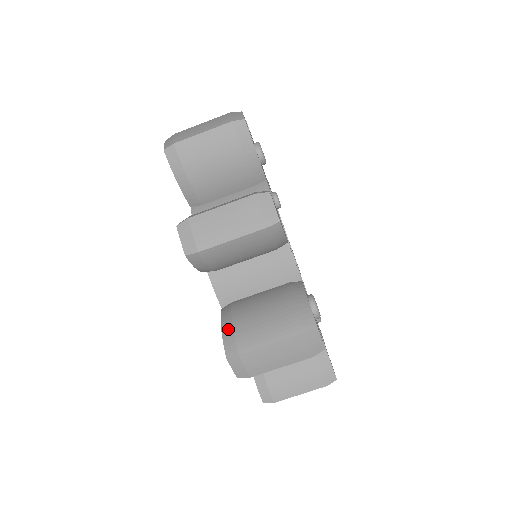
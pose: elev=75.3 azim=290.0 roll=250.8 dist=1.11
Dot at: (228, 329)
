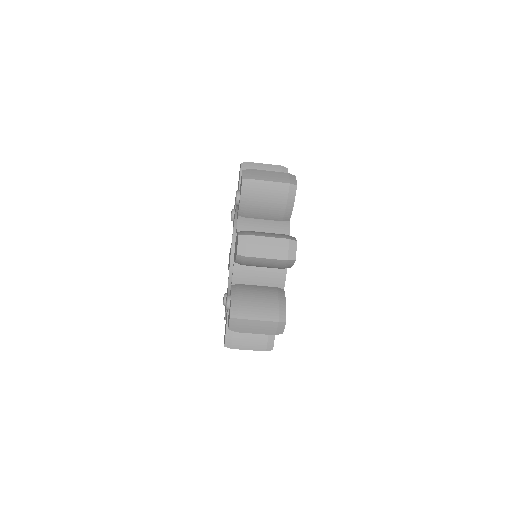
Dot at: (230, 333)
